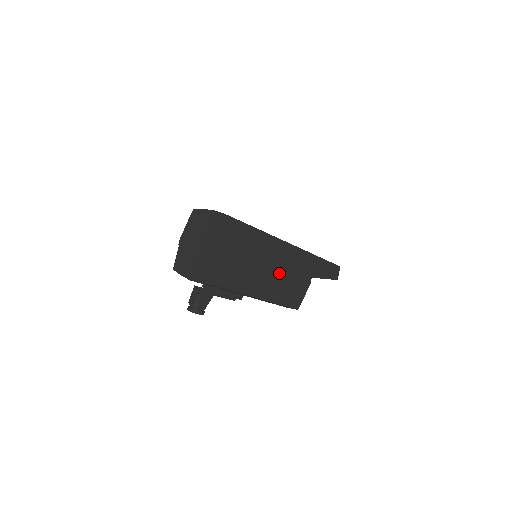
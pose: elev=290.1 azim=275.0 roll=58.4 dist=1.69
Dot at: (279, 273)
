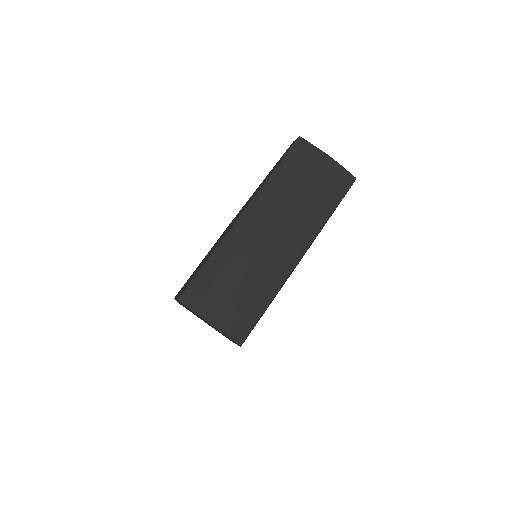
Dot at: occluded
